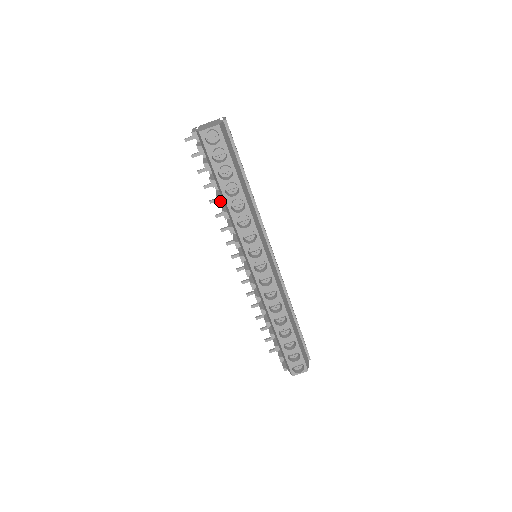
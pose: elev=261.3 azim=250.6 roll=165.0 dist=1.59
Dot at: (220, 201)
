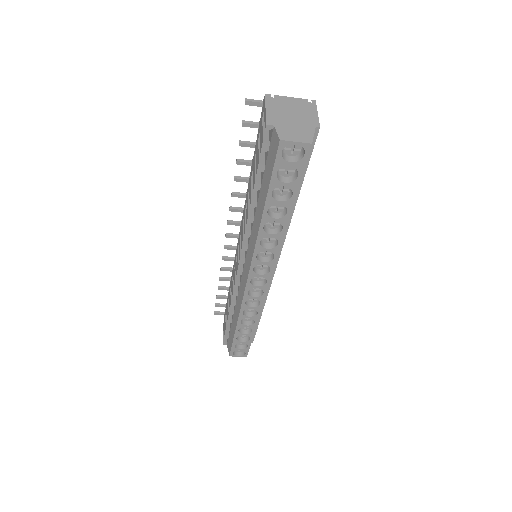
Dot at: (253, 206)
